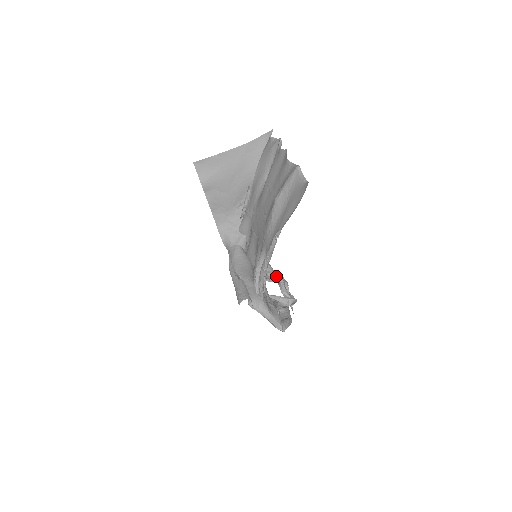
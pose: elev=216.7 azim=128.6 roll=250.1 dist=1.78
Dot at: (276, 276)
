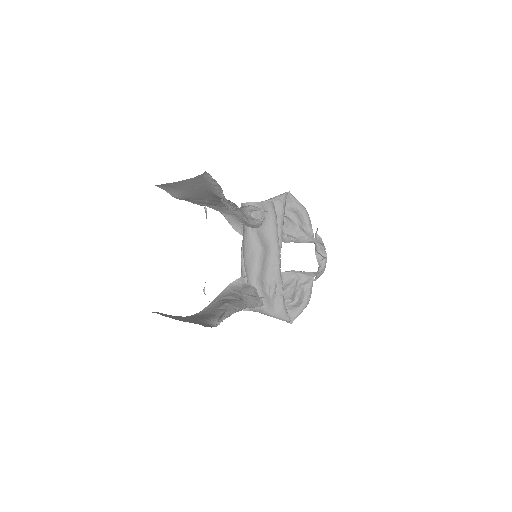
Dot at: (309, 232)
